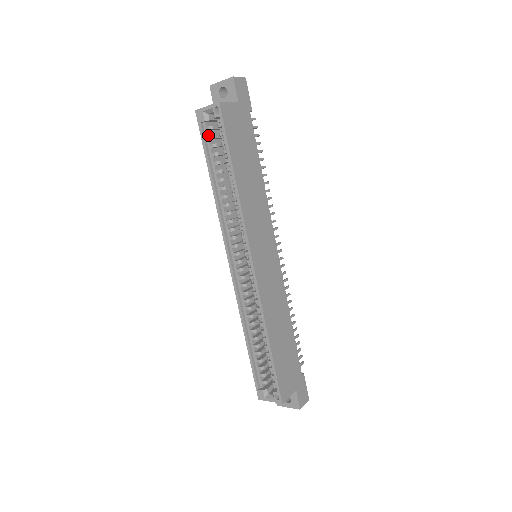
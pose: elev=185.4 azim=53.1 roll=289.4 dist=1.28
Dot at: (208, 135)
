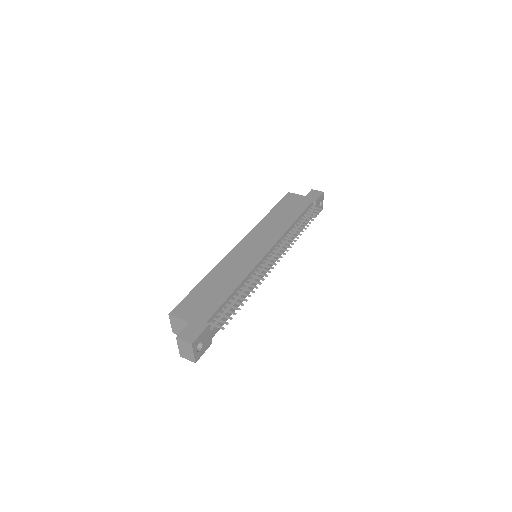
Dot at: occluded
